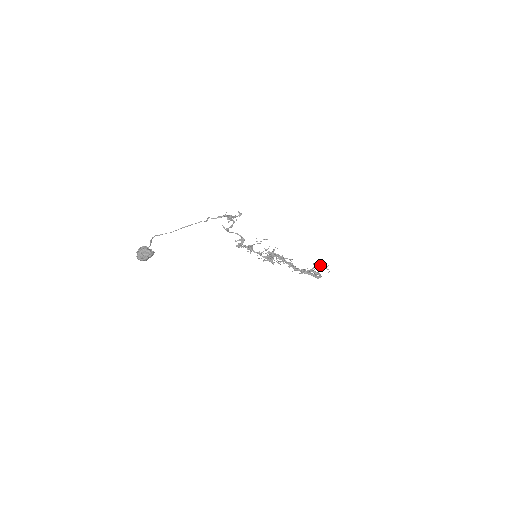
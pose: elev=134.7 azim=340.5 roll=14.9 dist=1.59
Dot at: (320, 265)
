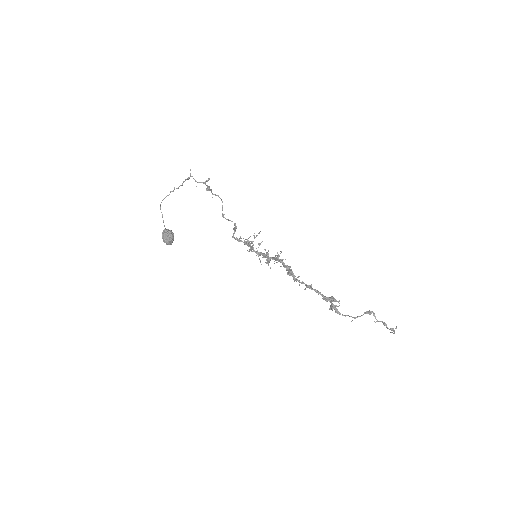
Dot at: (384, 324)
